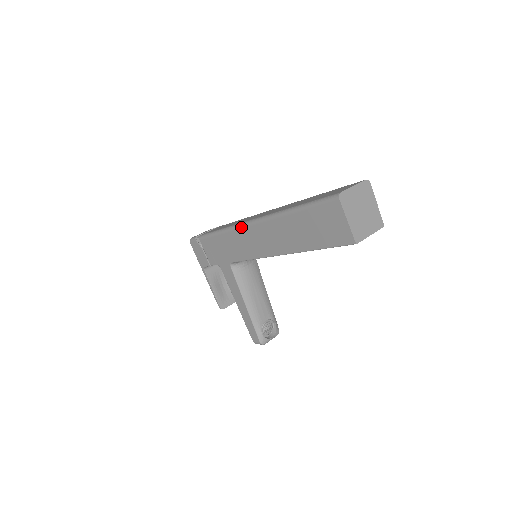
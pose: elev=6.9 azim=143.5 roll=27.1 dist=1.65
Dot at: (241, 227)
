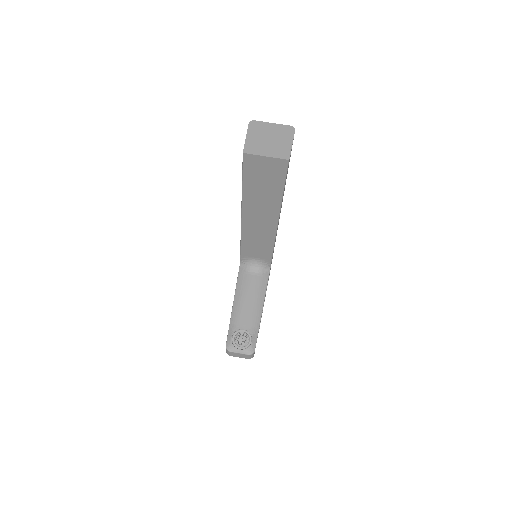
Dot at: occluded
